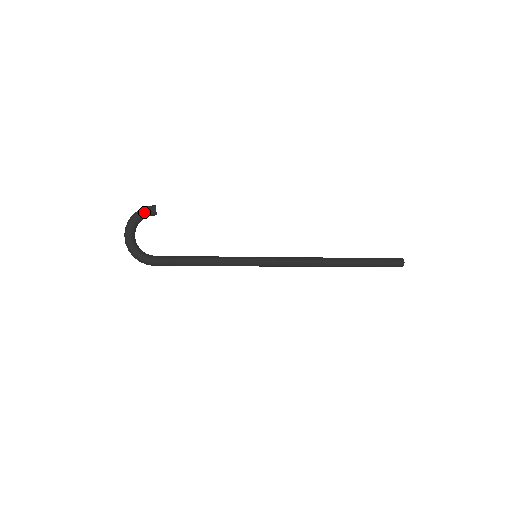
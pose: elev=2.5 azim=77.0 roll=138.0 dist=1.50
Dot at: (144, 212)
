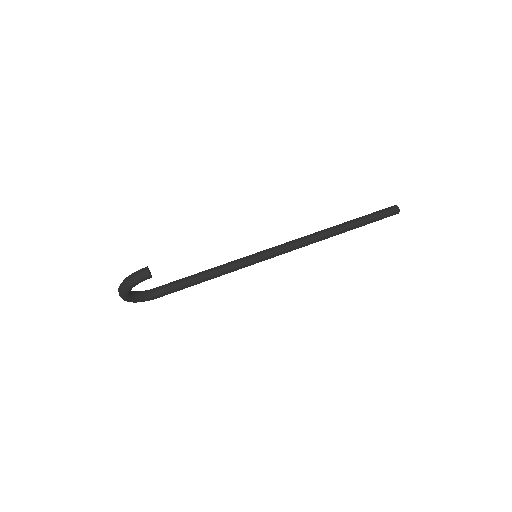
Dot at: (138, 283)
